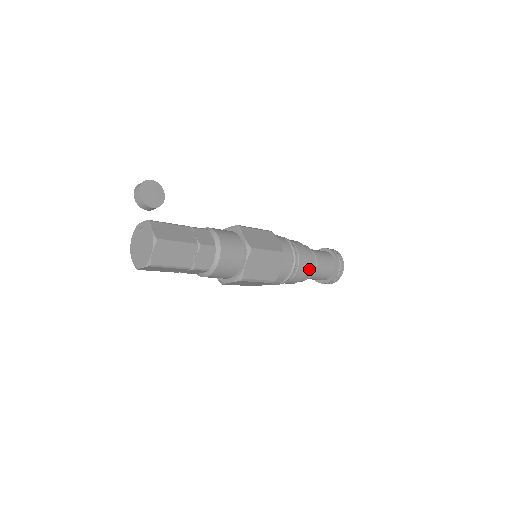
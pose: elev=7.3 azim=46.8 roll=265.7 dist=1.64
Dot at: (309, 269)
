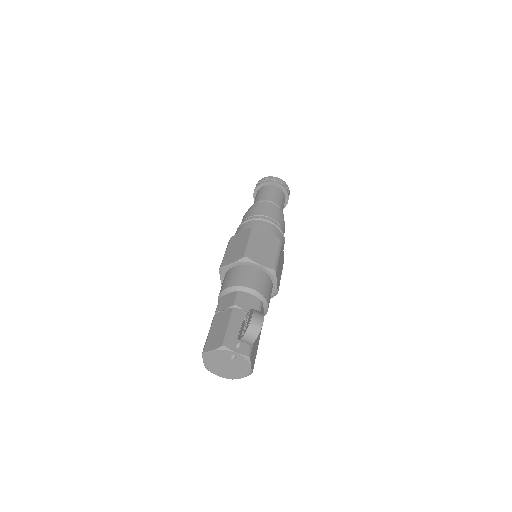
Dot at: occluded
